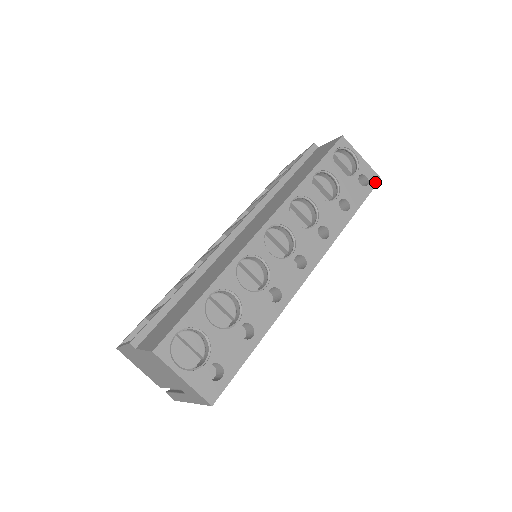
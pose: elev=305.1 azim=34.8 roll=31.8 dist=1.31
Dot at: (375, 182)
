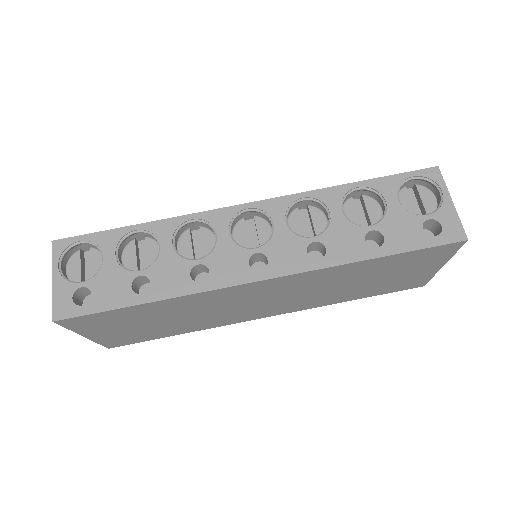
Dot at: (452, 239)
